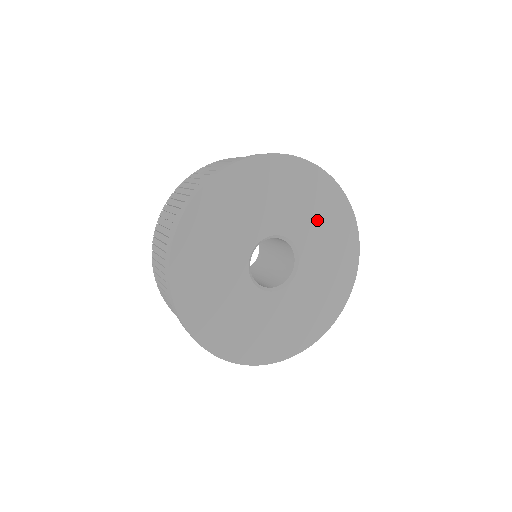
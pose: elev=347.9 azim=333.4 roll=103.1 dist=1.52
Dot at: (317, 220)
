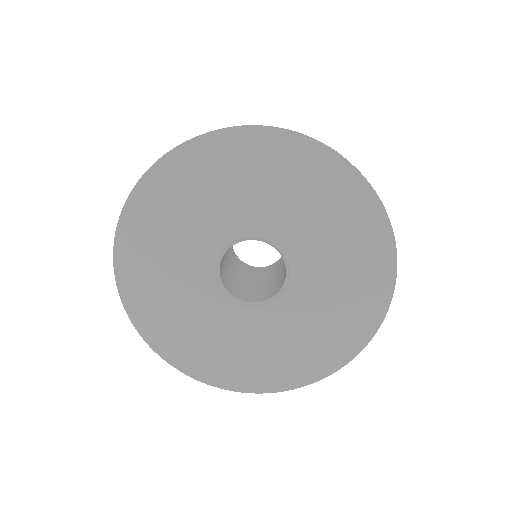
Dot at: (337, 256)
